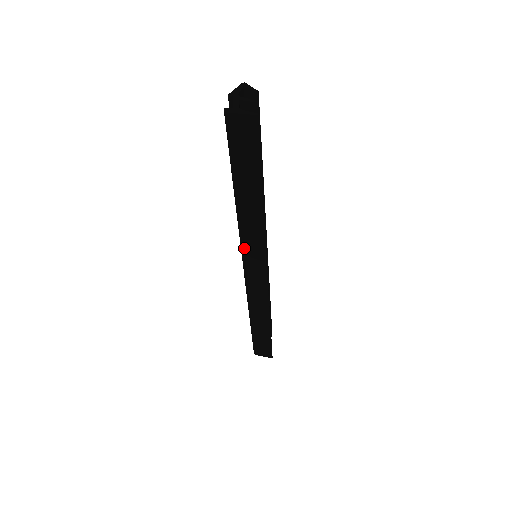
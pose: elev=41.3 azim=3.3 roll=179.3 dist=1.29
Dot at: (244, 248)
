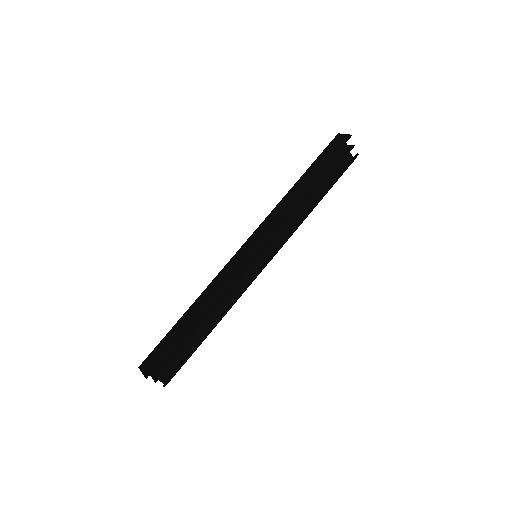
Dot at: (262, 223)
